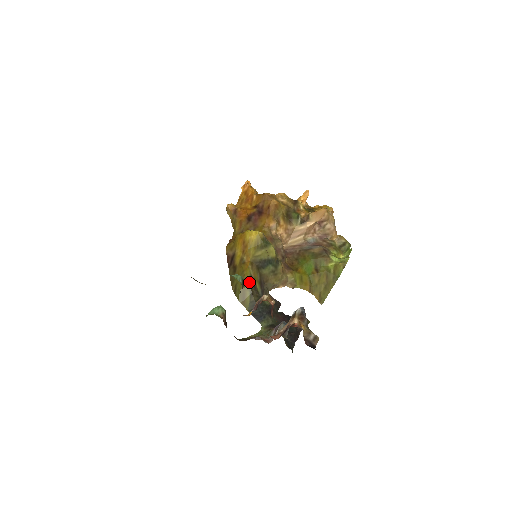
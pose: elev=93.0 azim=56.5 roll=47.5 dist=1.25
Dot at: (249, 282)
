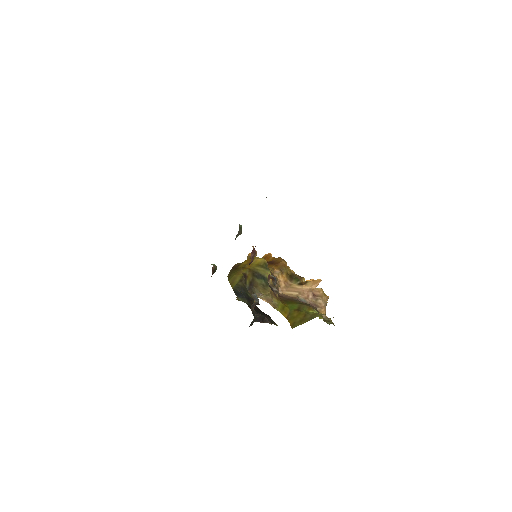
Dot at: (243, 273)
